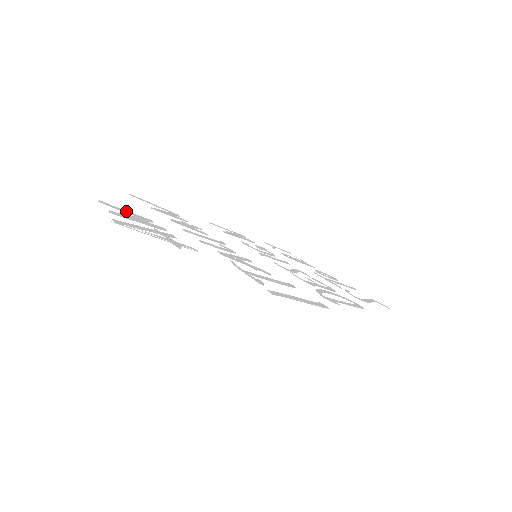
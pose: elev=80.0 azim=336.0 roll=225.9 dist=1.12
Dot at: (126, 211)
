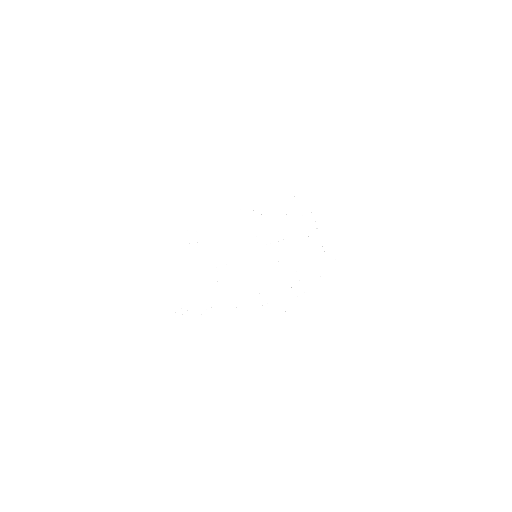
Dot at: (172, 280)
